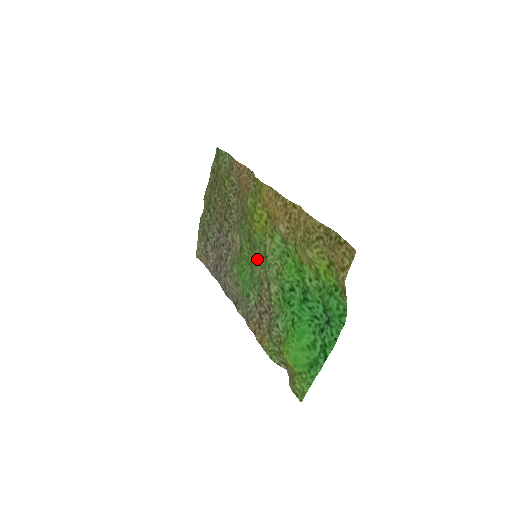
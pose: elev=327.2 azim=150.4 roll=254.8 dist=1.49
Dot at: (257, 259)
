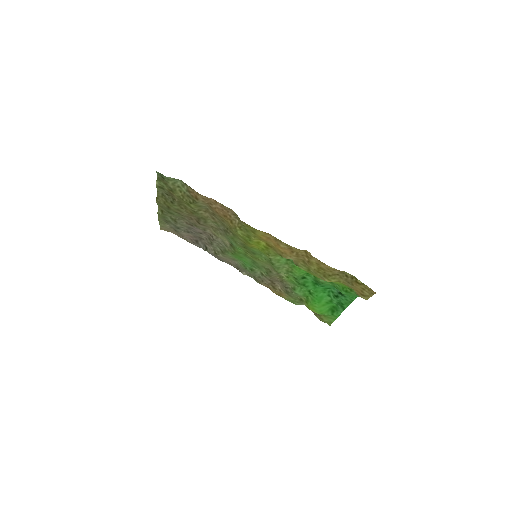
Dot at: (260, 261)
